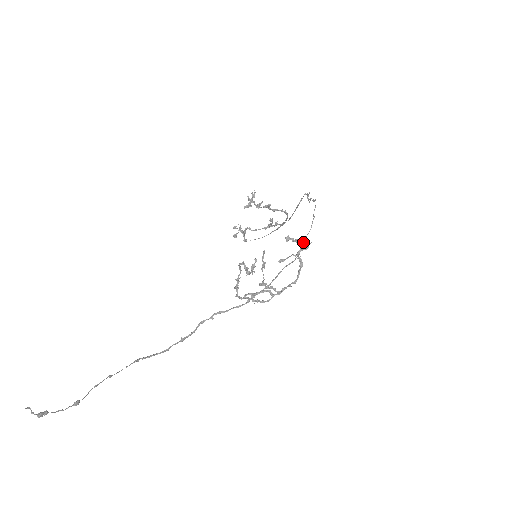
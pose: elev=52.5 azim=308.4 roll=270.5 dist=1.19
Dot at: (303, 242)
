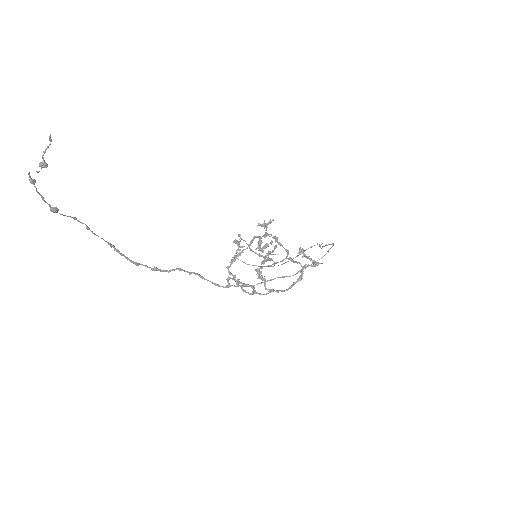
Dot at: (313, 260)
